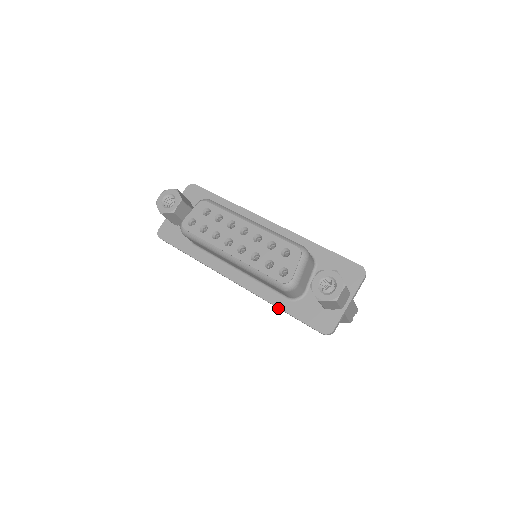
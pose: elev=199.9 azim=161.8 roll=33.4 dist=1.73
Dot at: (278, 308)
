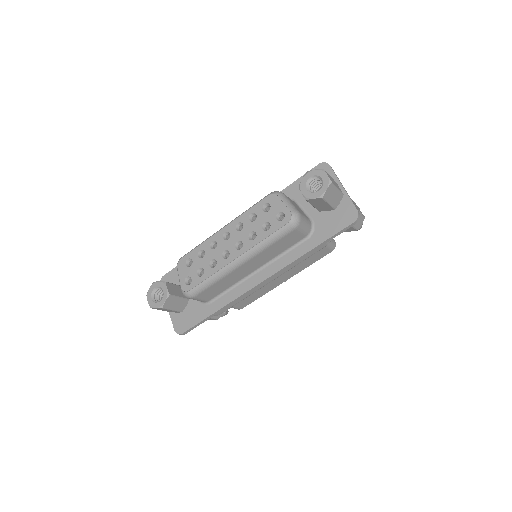
Dot at: occluded
